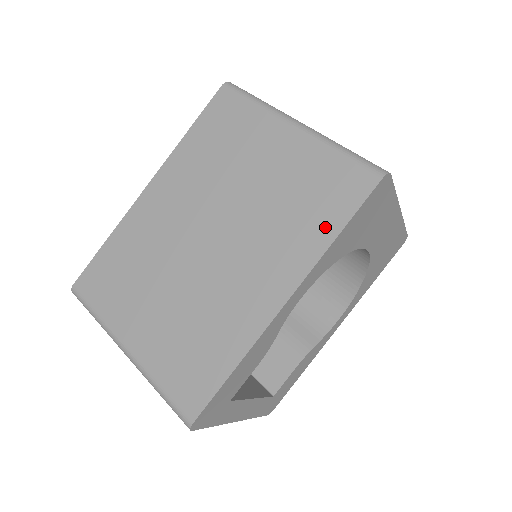
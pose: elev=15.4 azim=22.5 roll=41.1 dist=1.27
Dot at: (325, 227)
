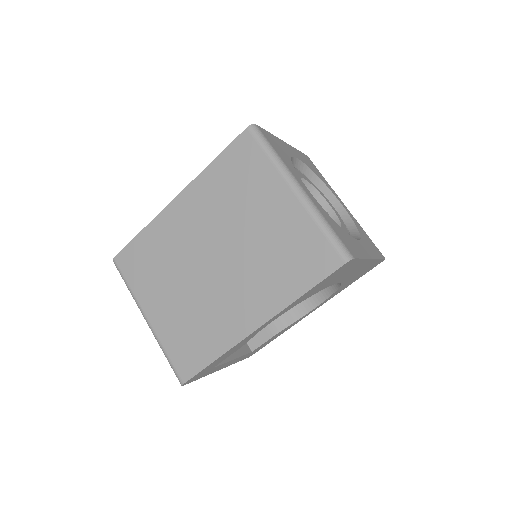
Dot at: (296, 285)
